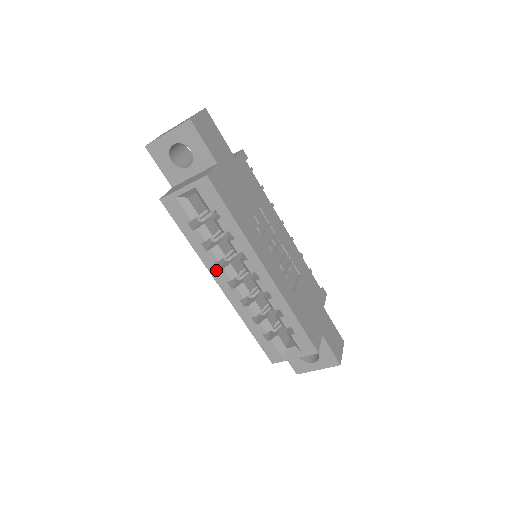
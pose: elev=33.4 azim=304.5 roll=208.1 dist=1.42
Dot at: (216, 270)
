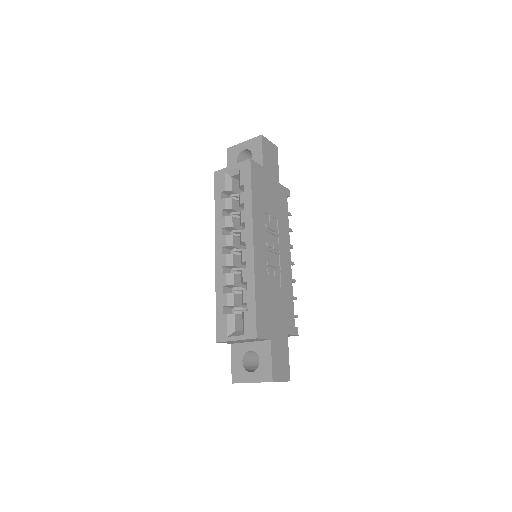
Dot at: (220, 235)
